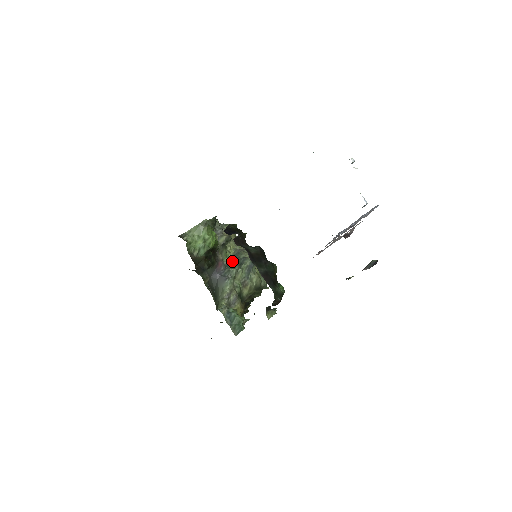
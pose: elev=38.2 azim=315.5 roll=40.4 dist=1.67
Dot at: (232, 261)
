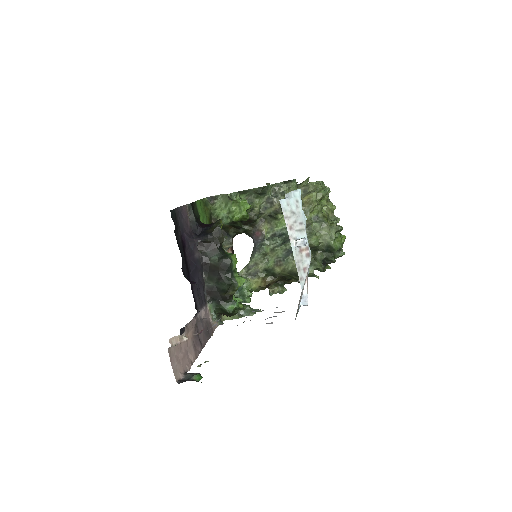
Dot at: (283, 233)
